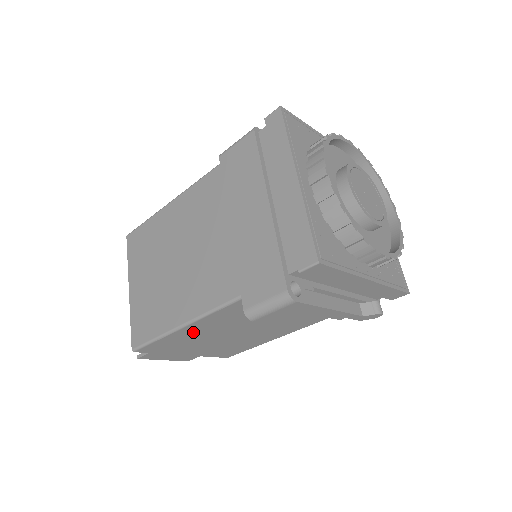
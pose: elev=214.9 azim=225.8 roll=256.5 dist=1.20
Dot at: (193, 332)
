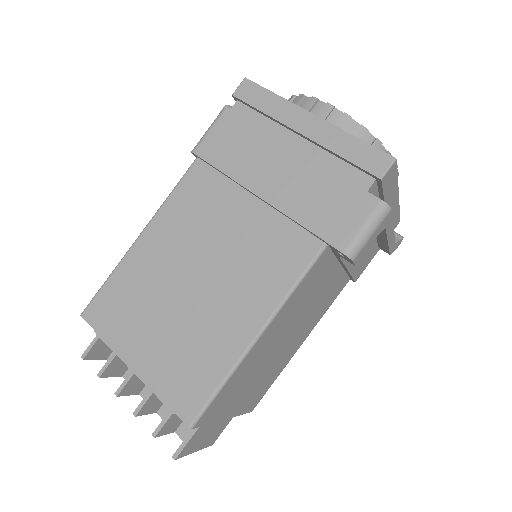
Dot at: (259, 349)
